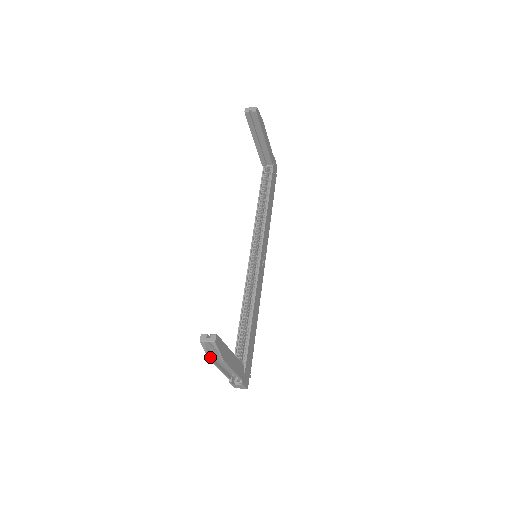
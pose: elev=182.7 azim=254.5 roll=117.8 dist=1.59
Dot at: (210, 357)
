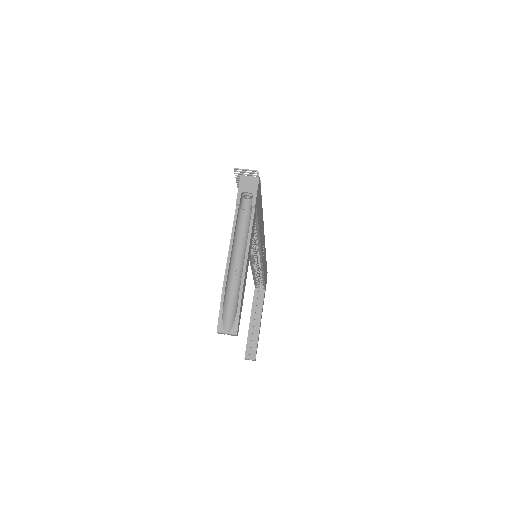
Dot at: occluded
